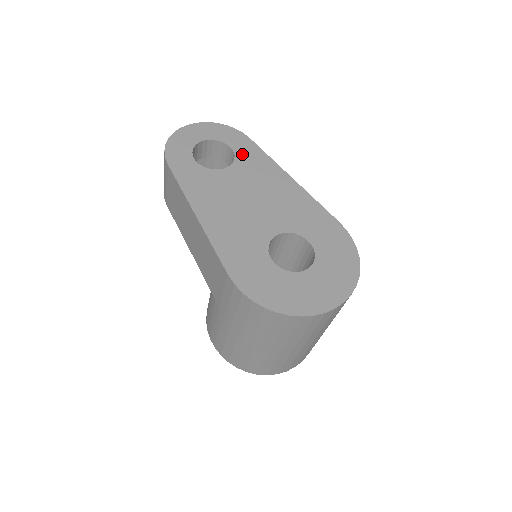
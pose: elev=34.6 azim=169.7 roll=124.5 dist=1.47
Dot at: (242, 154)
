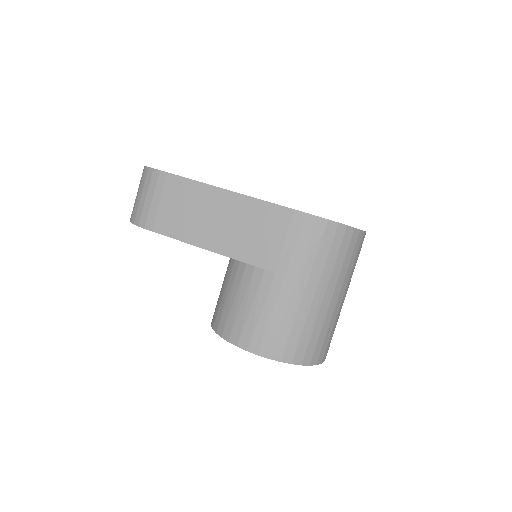
Dot at: occluded
